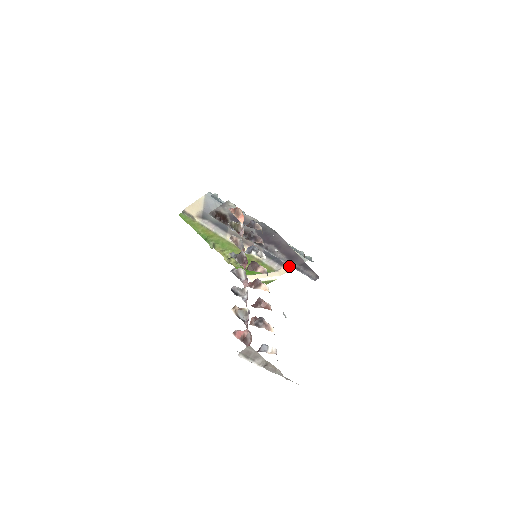
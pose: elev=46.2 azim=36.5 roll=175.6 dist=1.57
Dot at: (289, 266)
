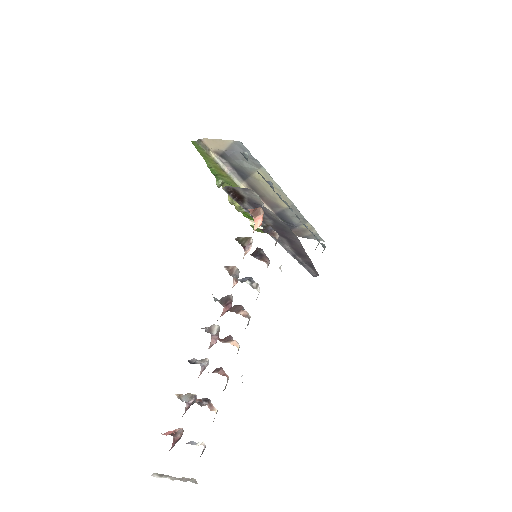
Dot at: (298, 234)
